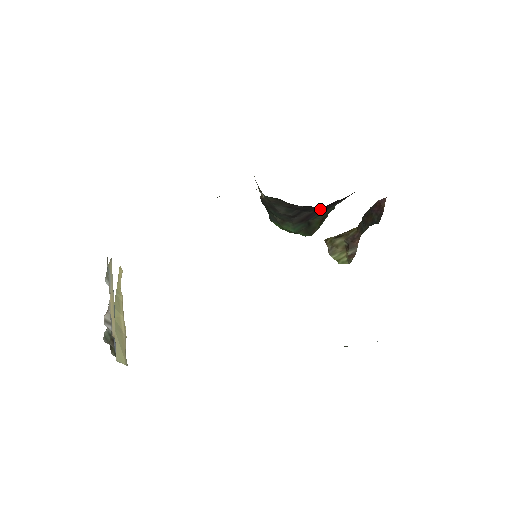
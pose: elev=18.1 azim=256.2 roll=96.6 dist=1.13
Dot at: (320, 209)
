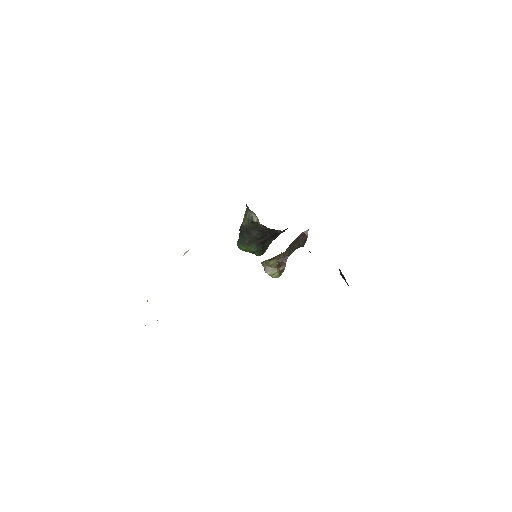
Dot at: (274, 235)
